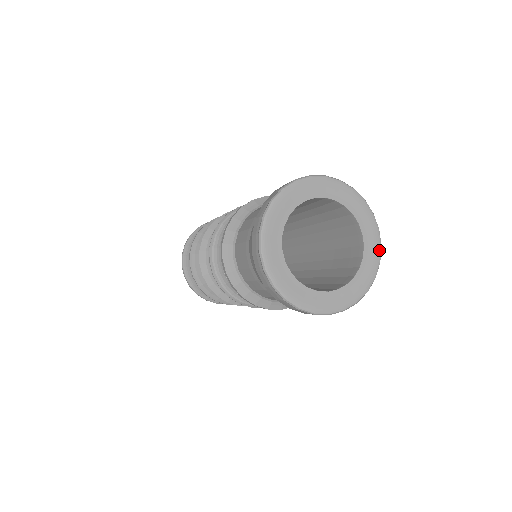
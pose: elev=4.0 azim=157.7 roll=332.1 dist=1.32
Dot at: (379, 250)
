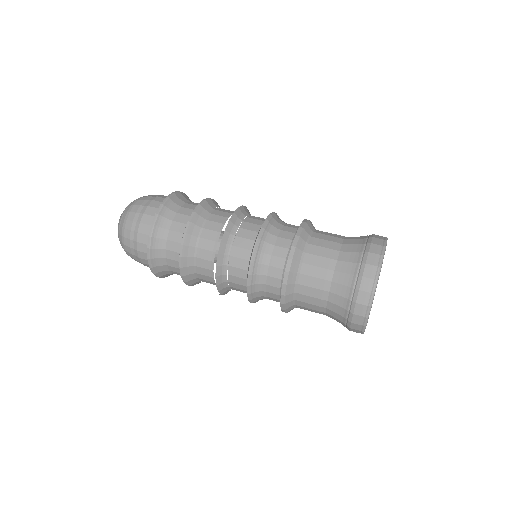
Dot at: occluded
